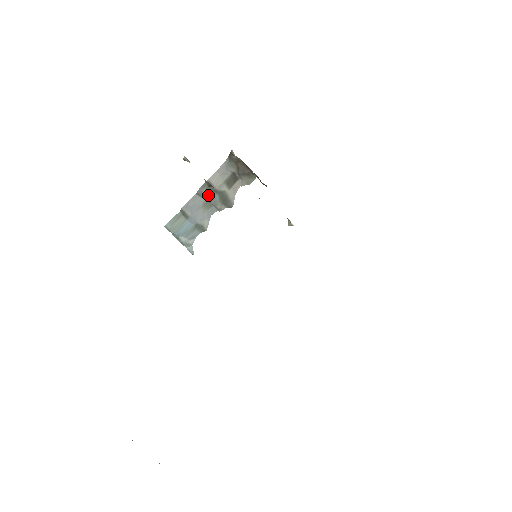
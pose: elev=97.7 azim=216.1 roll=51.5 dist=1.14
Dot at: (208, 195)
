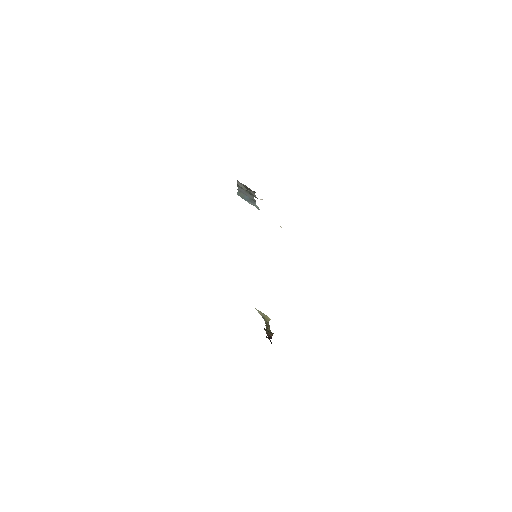
Dot at: (243, 189)
